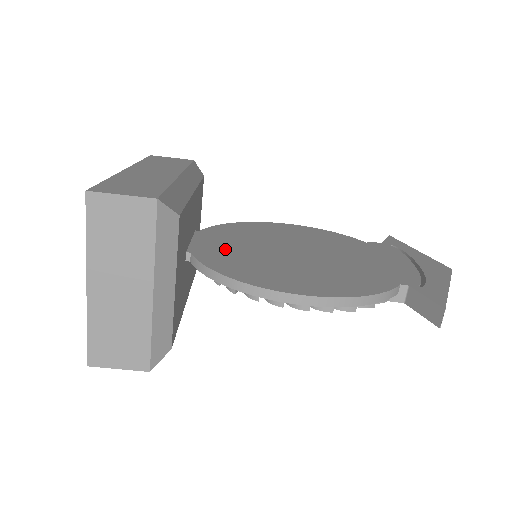
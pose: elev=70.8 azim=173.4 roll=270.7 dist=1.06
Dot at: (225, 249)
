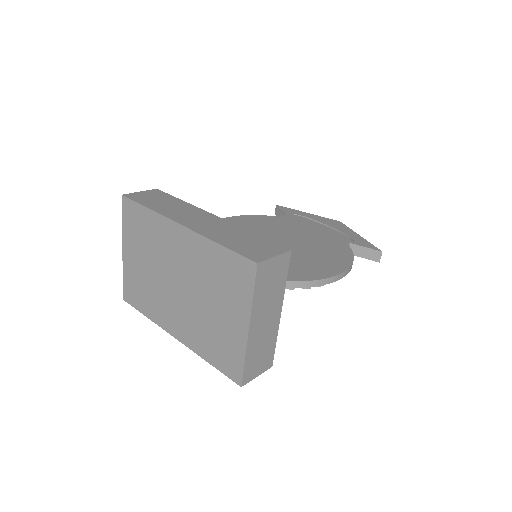
Dot at: occluded
